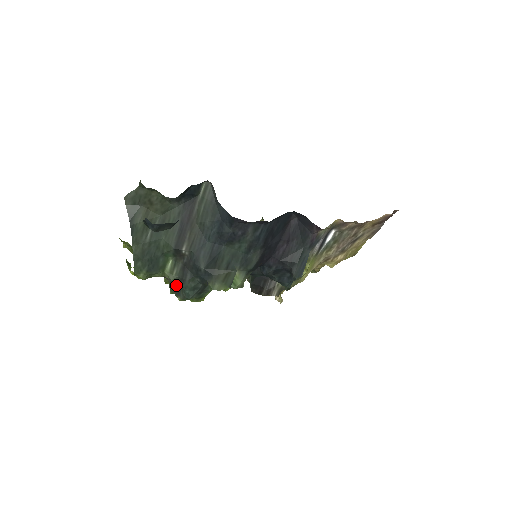
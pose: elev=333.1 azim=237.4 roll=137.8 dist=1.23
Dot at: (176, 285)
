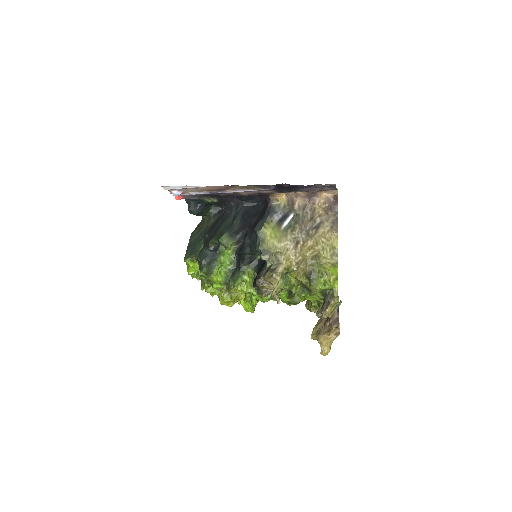
Dot at: occluded
